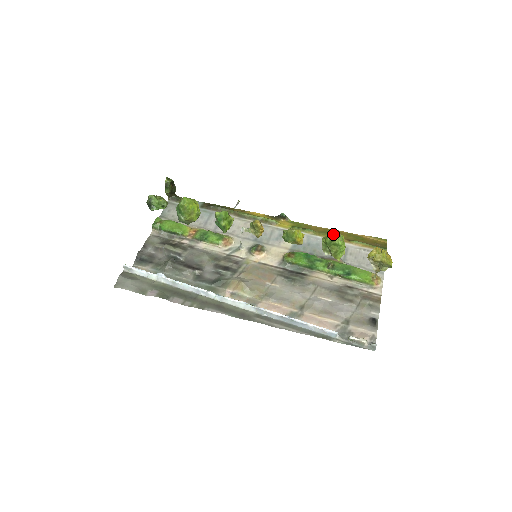
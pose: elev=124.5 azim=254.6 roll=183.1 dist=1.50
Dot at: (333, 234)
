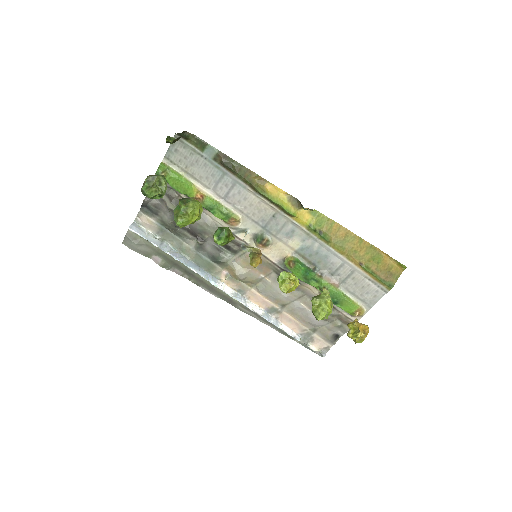
Dot at: (316, 318)
